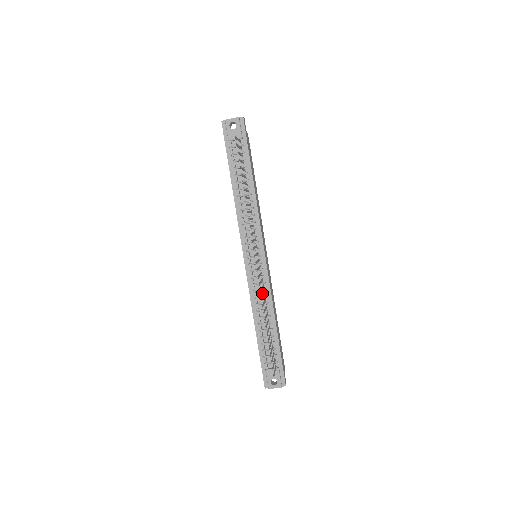
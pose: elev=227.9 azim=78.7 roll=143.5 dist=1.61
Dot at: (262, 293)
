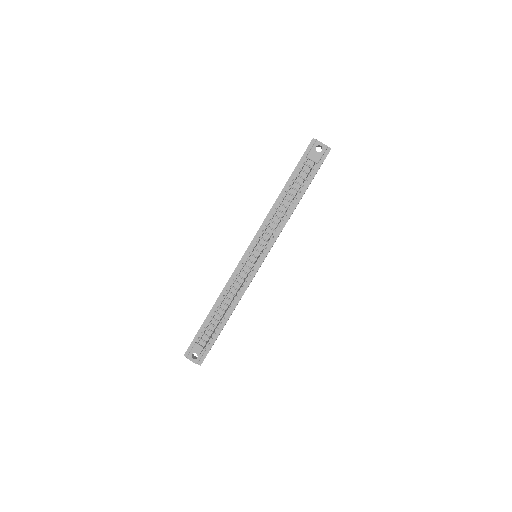
Dot at: (239, 286)
